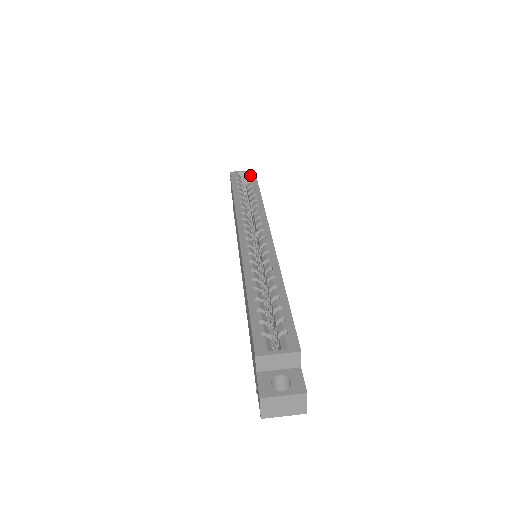
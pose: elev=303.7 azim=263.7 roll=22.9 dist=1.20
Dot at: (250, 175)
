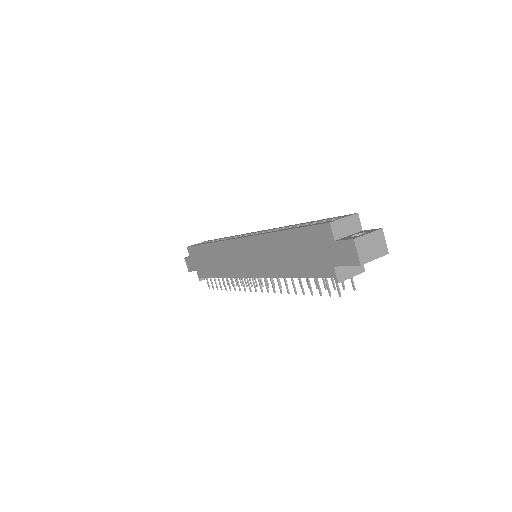
Dot at: (206, 241)
